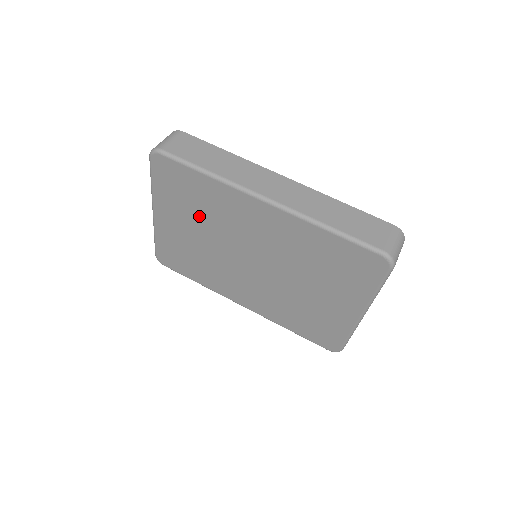
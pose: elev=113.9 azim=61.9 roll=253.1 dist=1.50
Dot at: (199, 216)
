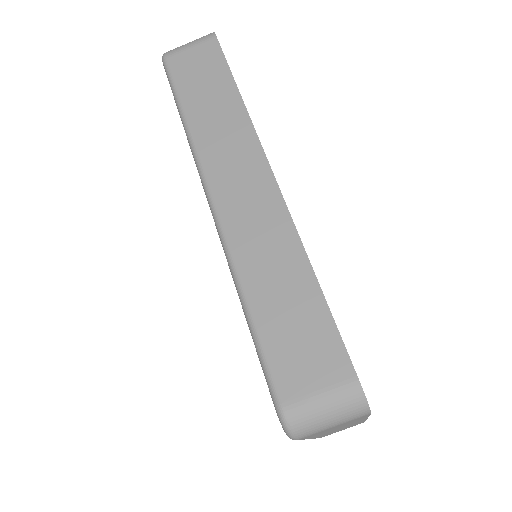
Dot at: occluded
